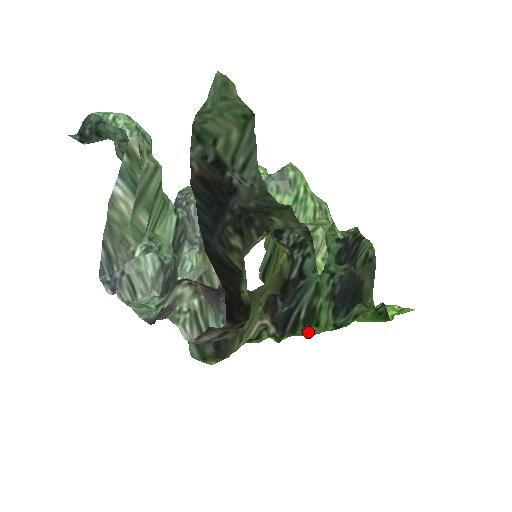
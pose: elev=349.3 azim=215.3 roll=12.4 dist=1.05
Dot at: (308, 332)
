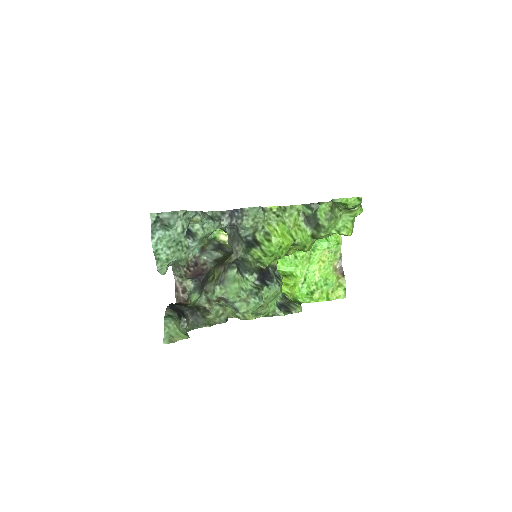
Dot at: occluded
